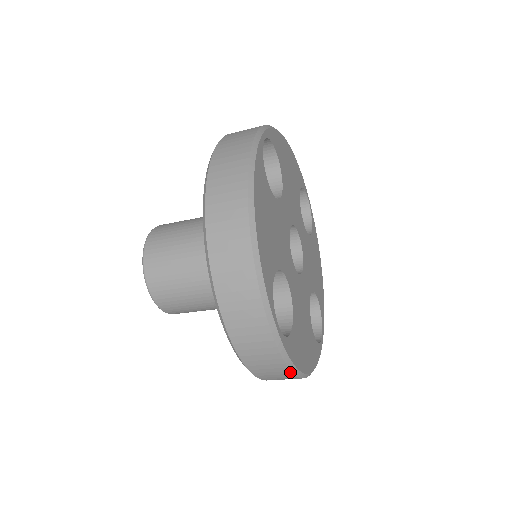
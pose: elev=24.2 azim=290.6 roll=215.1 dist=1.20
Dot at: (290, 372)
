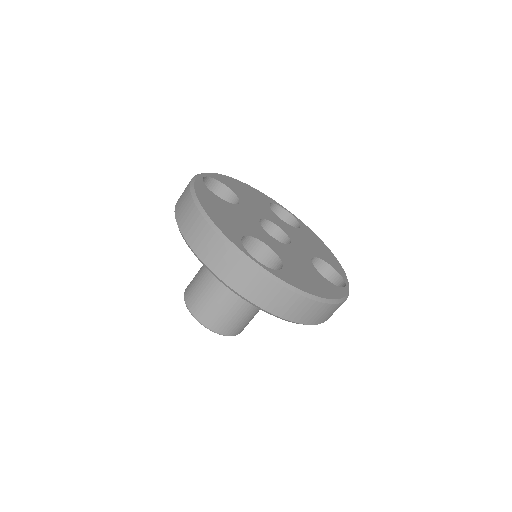
Dot at: (297, 295)
